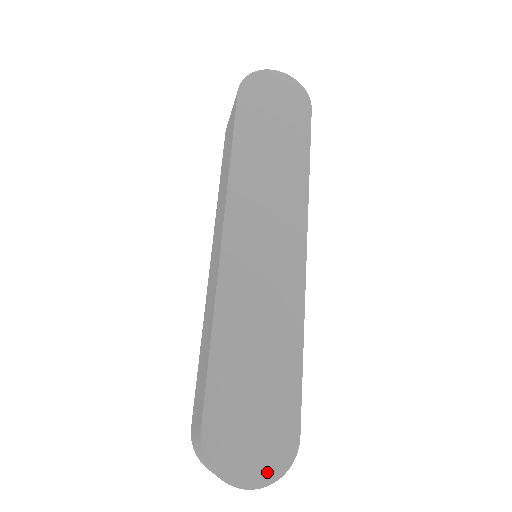
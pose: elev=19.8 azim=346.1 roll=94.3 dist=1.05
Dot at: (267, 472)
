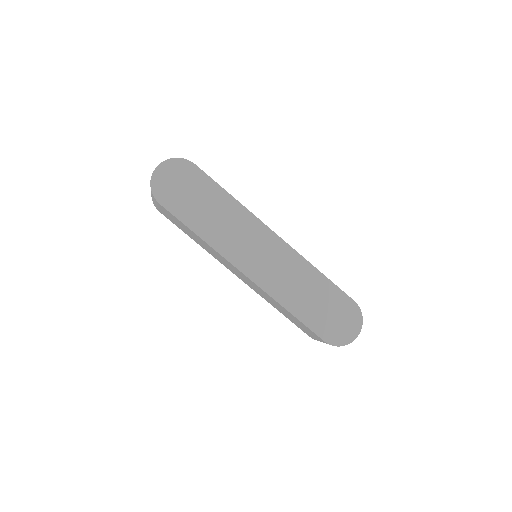
Dot at: (357, 324)
